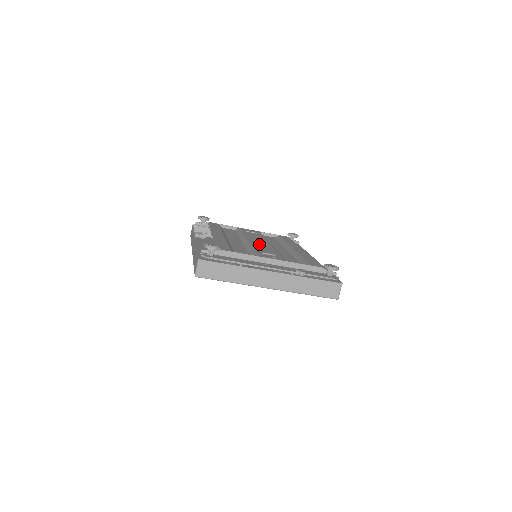
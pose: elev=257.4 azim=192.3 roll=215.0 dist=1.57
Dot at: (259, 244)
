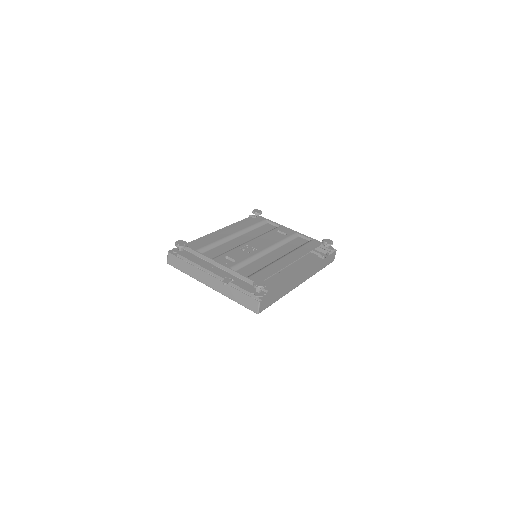
Dot at: (251, 247)
